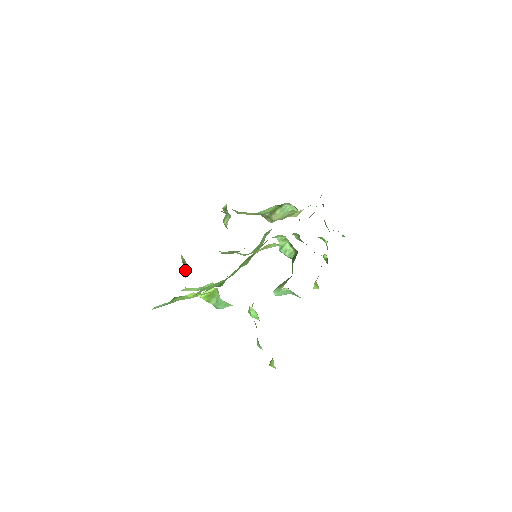
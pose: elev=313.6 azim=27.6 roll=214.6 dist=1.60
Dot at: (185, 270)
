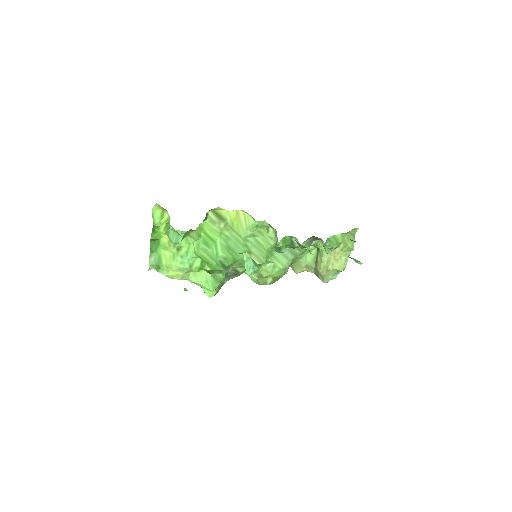
Dot at: occluded
